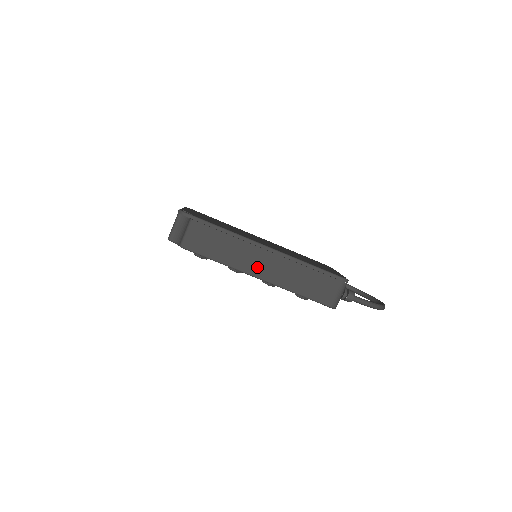
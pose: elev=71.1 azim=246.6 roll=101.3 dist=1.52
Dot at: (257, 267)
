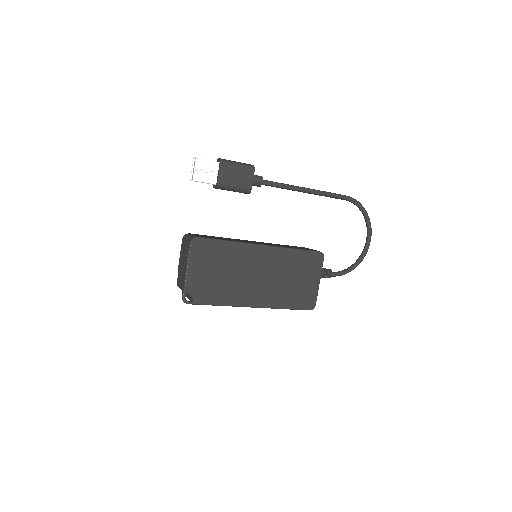
Dot at: occluded
